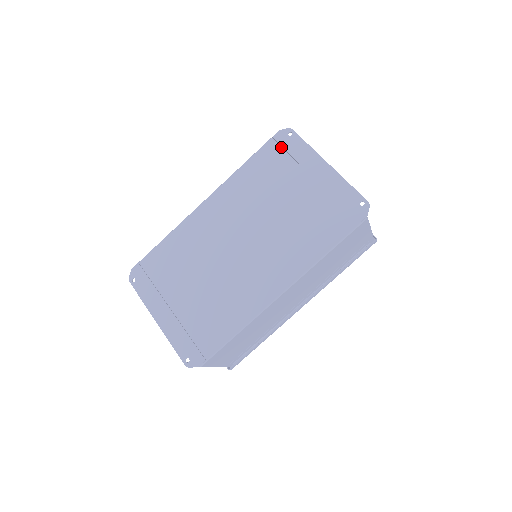
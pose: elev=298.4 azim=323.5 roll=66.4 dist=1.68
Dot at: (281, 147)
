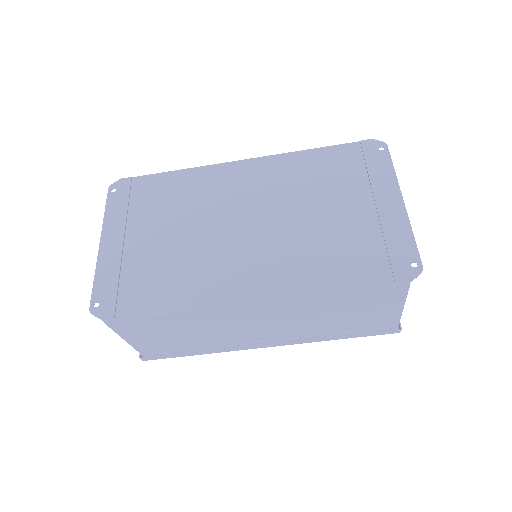
Dot at: (362, 155)
